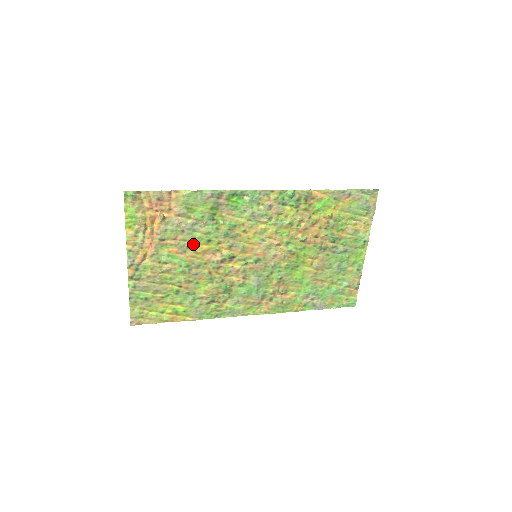
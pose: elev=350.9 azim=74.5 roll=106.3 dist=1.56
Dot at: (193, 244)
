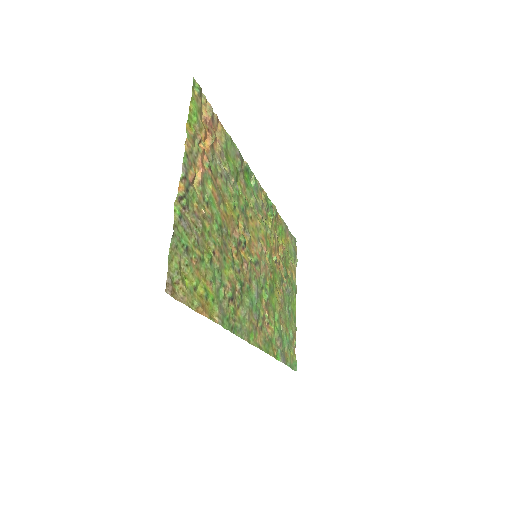
Dot at: (224, 201)
